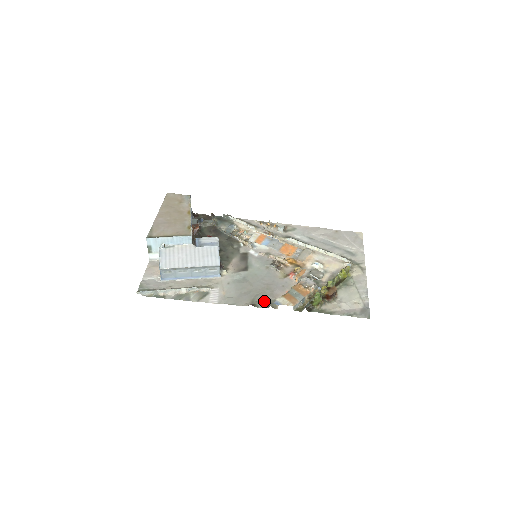
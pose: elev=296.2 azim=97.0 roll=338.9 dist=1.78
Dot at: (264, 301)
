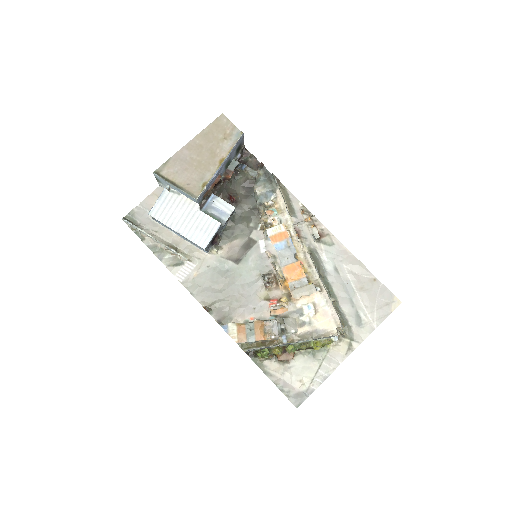
Dot at: (222, 312)
